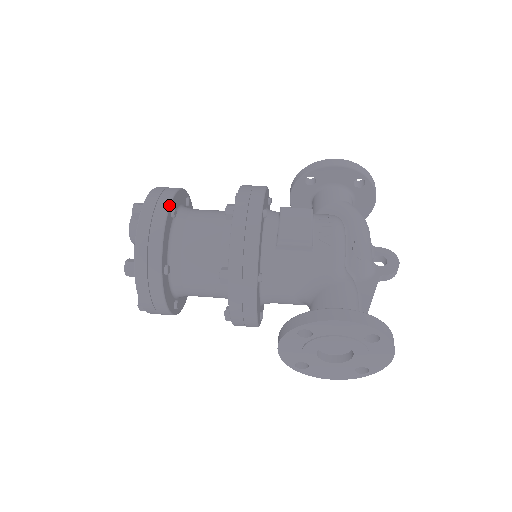
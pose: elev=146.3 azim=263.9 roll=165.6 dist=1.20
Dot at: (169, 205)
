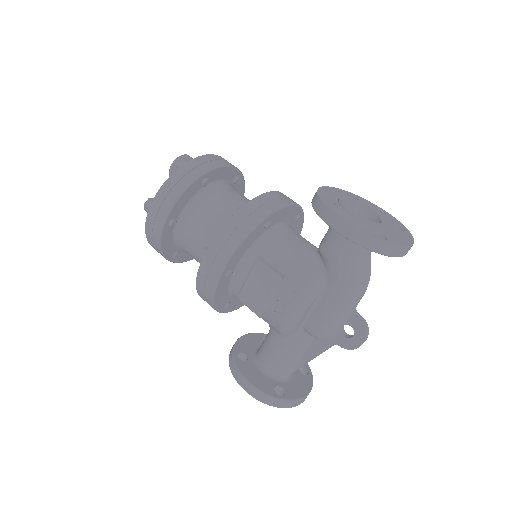
Dot at: (163, 224)
